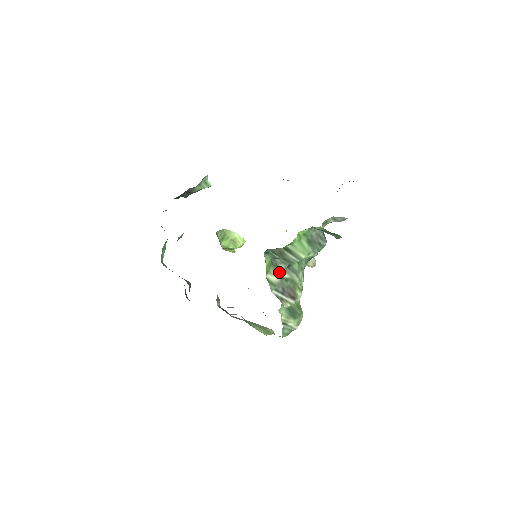
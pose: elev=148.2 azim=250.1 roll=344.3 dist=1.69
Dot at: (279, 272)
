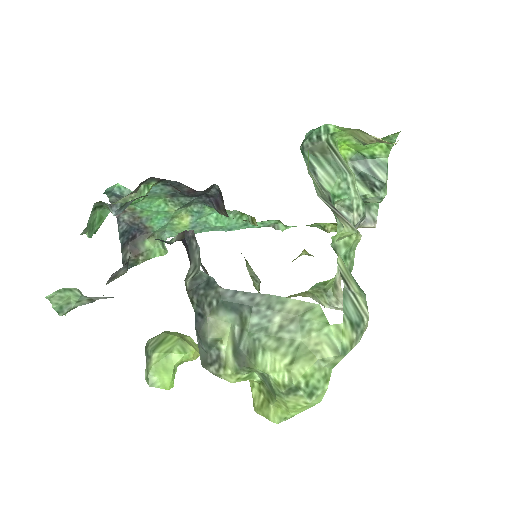
Dot at: (320, 189)
